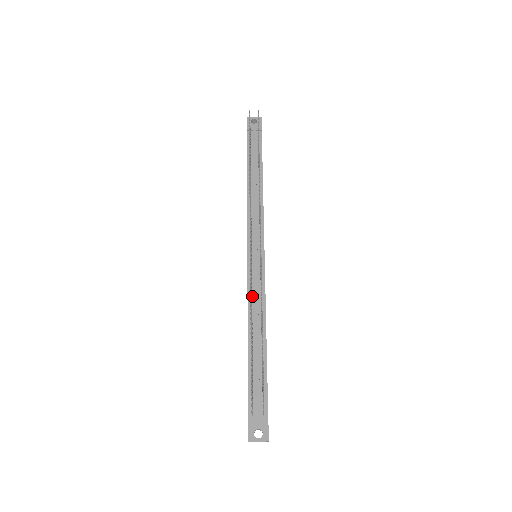
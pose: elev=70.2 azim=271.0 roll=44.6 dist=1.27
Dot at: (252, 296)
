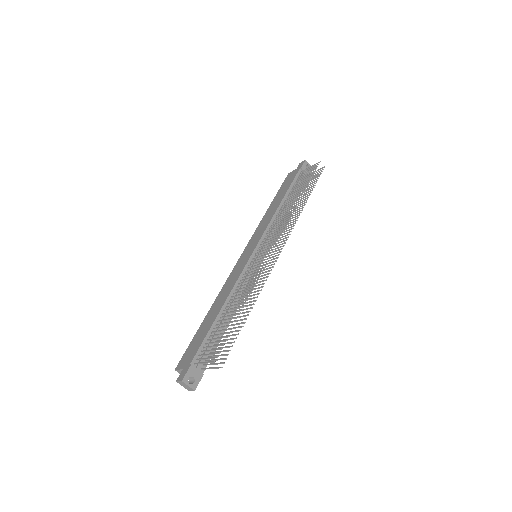
Dot at: (241, 281)
